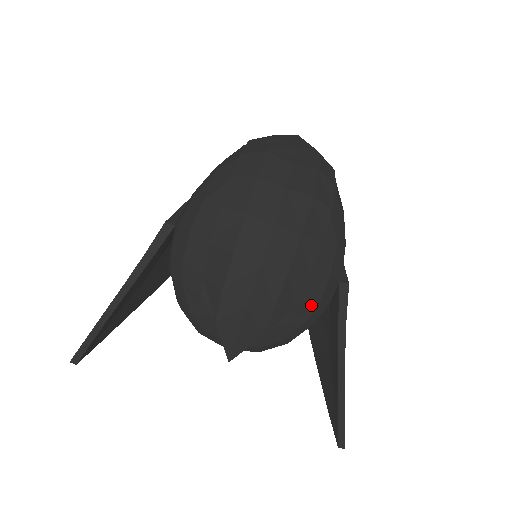
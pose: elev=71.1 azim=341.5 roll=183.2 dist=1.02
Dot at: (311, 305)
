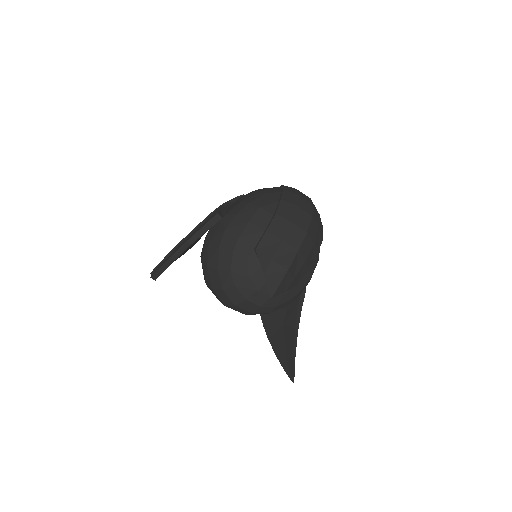
Dot at: (299, 289)
